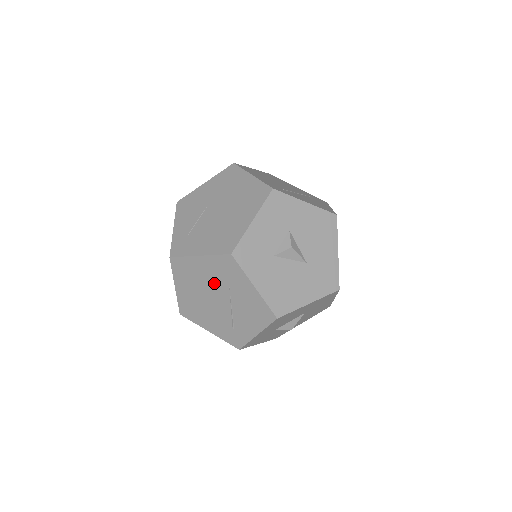
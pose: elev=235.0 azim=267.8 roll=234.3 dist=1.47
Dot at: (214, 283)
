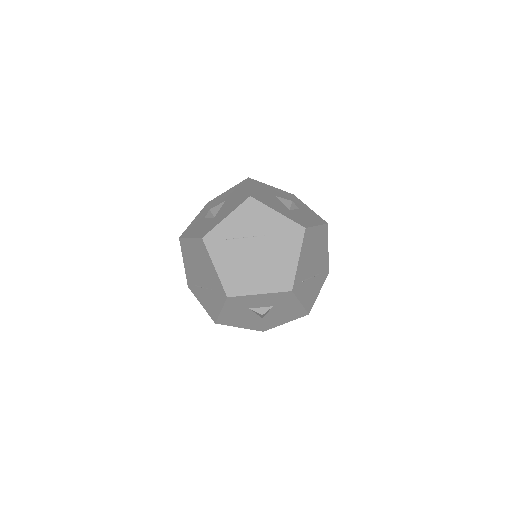
Dot at: (208, 277)
